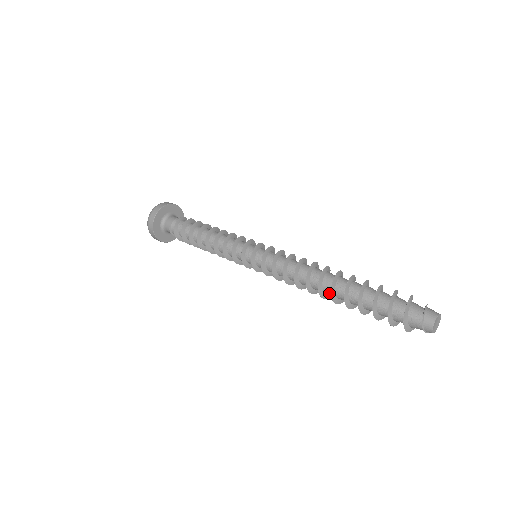
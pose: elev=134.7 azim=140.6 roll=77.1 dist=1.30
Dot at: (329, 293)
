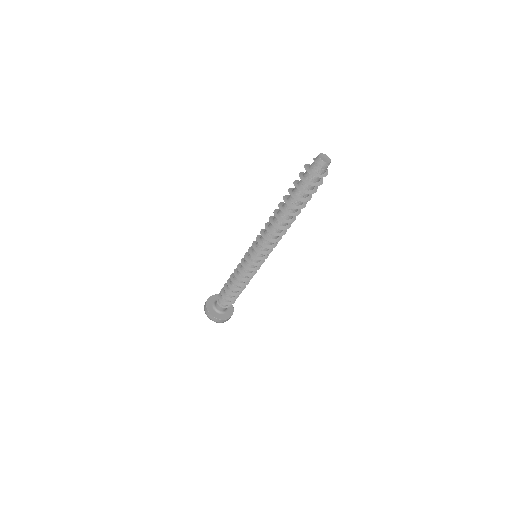
Dot at: (283, 215)
